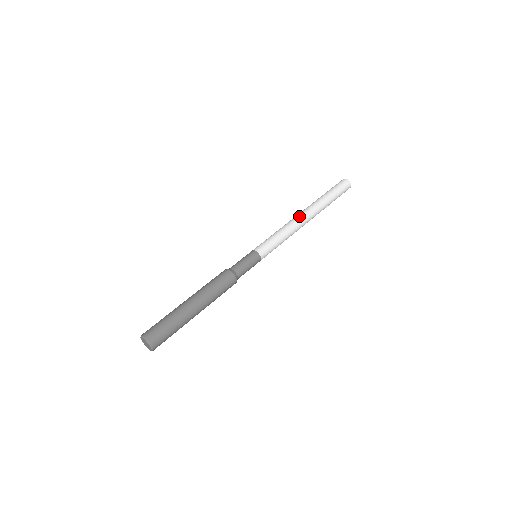
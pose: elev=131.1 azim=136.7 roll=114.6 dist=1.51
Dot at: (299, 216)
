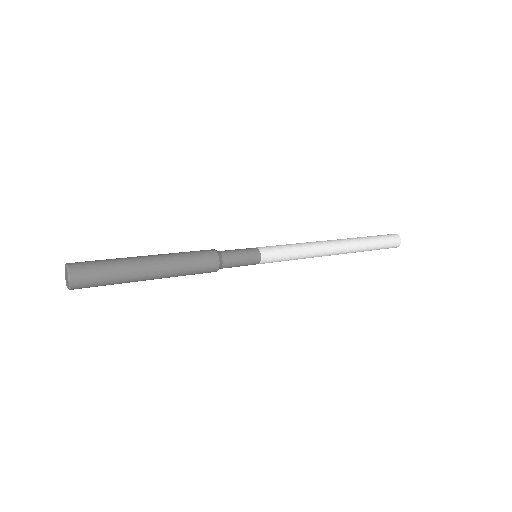
Dot at: (327, 242)
